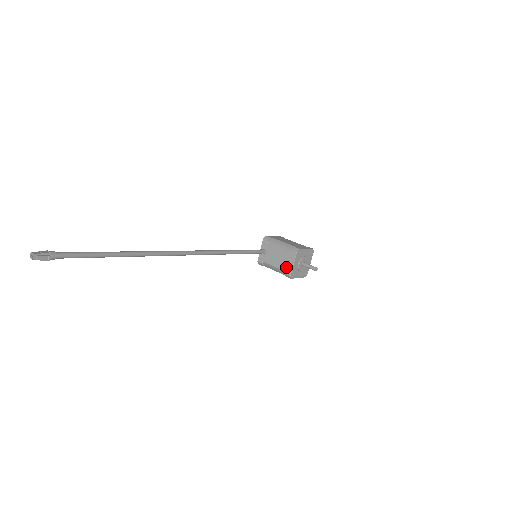
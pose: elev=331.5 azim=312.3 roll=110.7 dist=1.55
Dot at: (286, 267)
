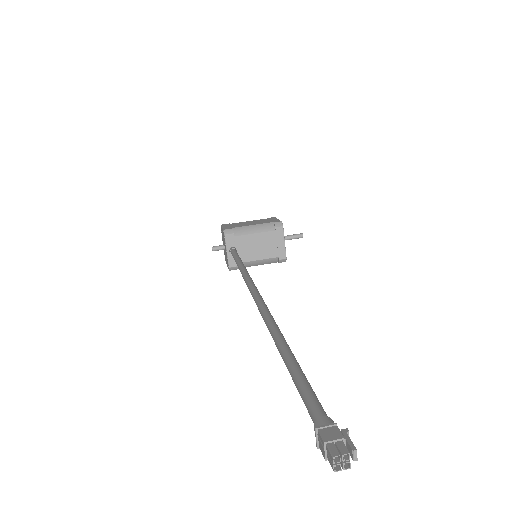
Dot at: (276, 252)
